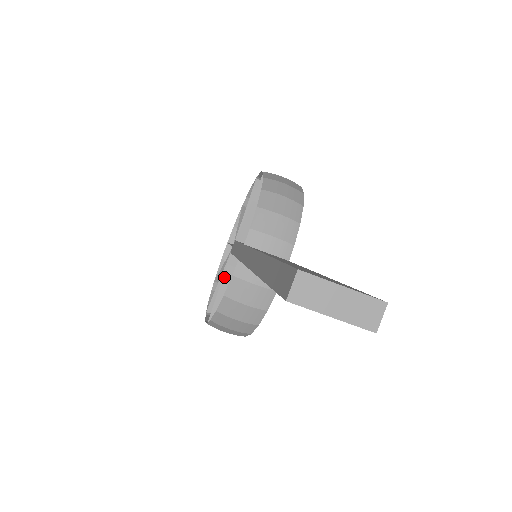
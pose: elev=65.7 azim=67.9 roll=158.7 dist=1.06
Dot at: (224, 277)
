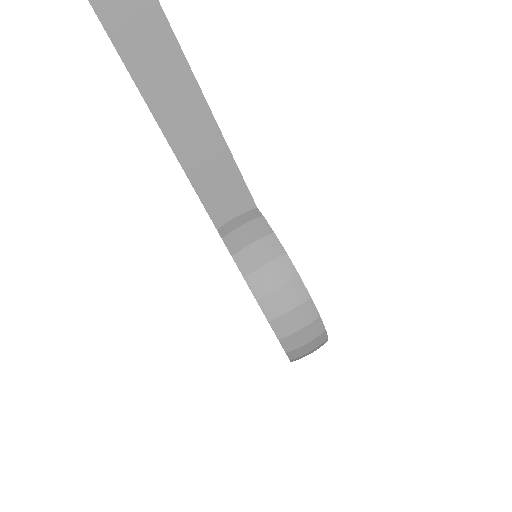
Dot at: occluded
